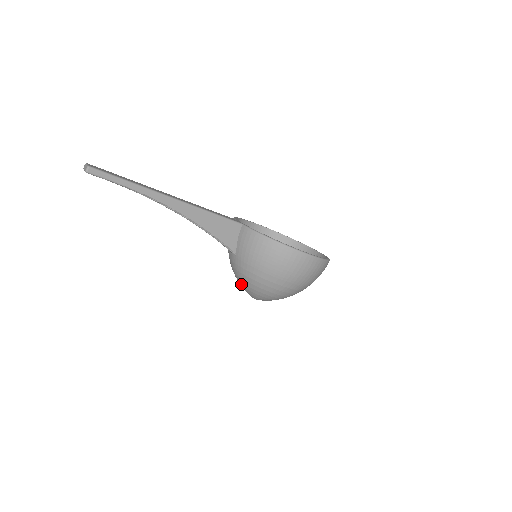
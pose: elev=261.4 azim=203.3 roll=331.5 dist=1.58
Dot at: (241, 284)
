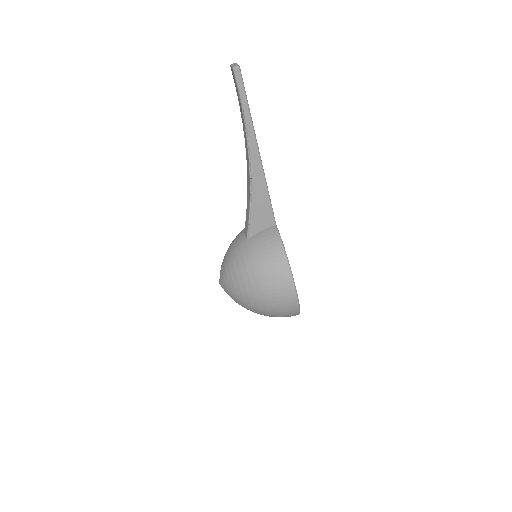
Dot at: (225, 262)
